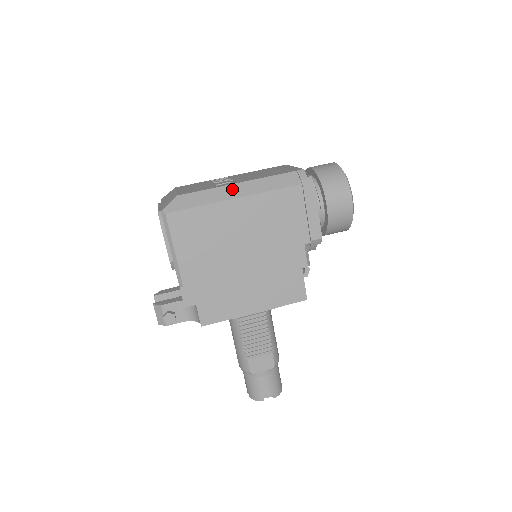
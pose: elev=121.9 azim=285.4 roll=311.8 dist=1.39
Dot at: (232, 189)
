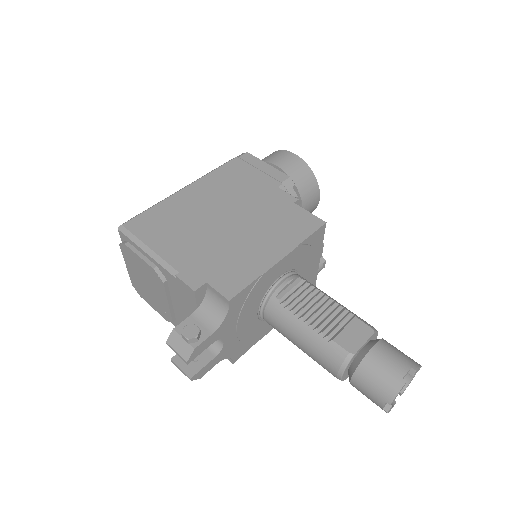
Dot at: occluded
